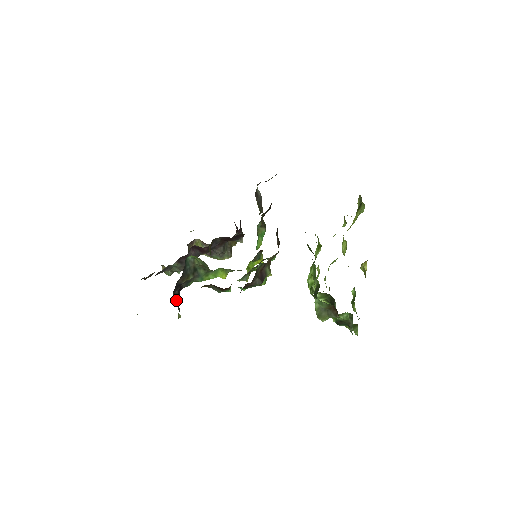
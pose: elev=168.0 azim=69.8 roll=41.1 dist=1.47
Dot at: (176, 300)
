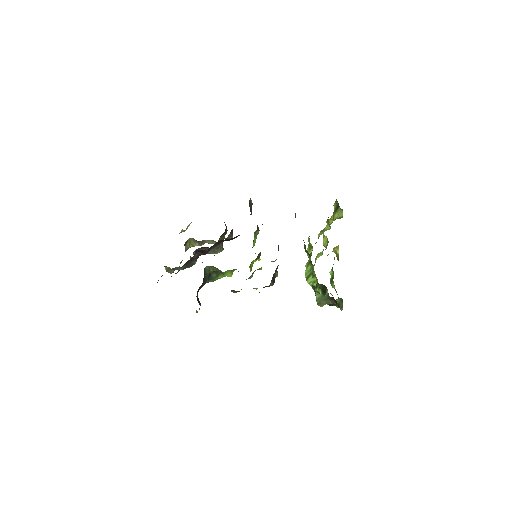
Dot at: (199, 303)
